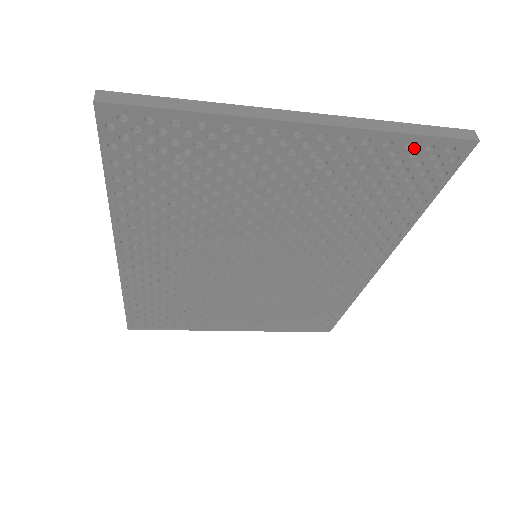
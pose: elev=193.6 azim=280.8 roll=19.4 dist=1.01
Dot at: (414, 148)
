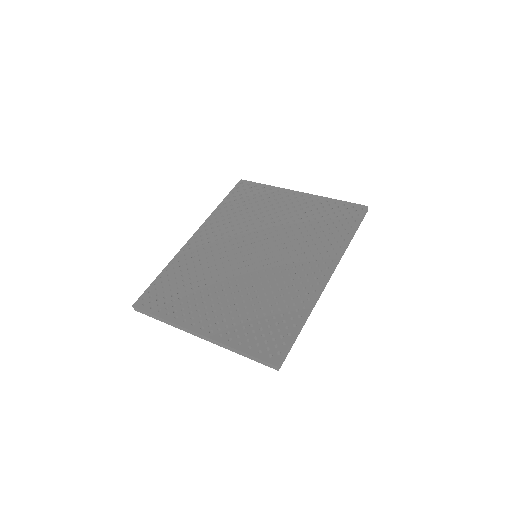
Dot at: occluded
